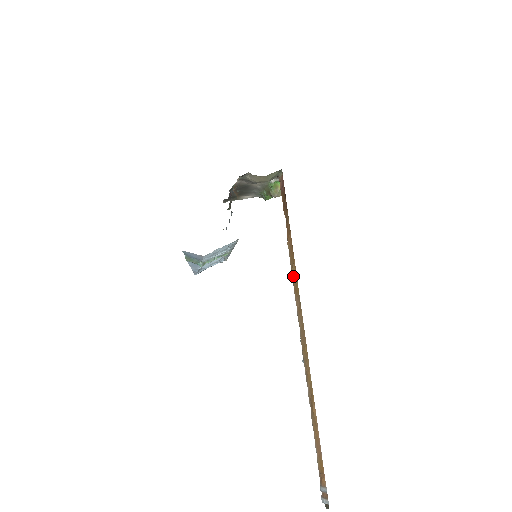
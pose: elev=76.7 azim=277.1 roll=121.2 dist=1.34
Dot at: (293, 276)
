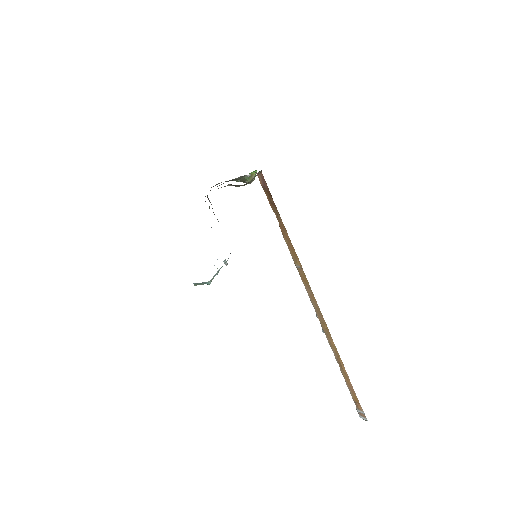
Dot at: (298, 268)
